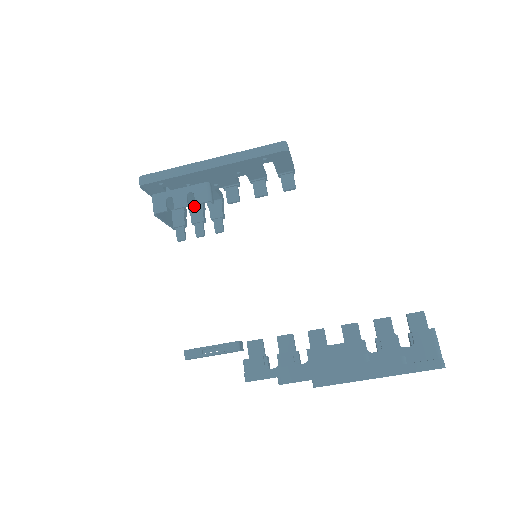
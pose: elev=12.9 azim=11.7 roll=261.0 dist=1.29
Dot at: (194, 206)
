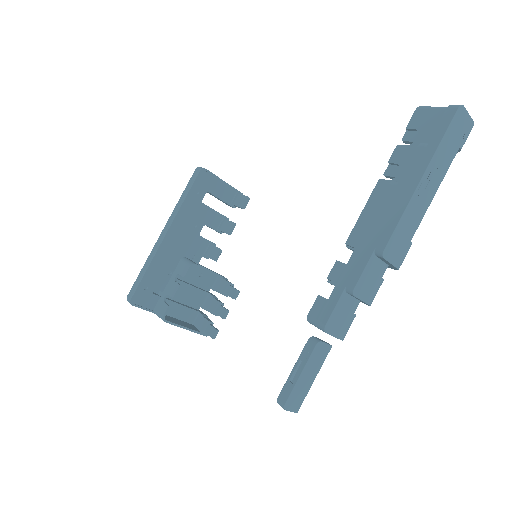
Dot at: (205, 302)
